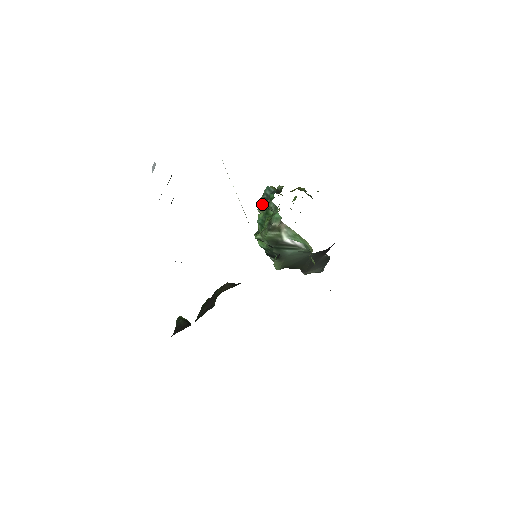
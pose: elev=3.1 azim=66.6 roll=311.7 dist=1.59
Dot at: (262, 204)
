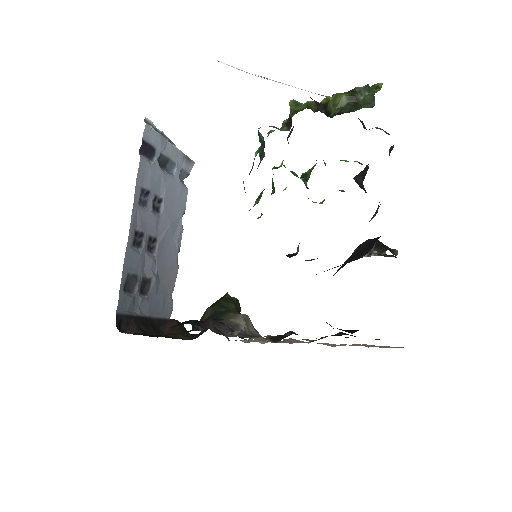
Dot at: occluded
